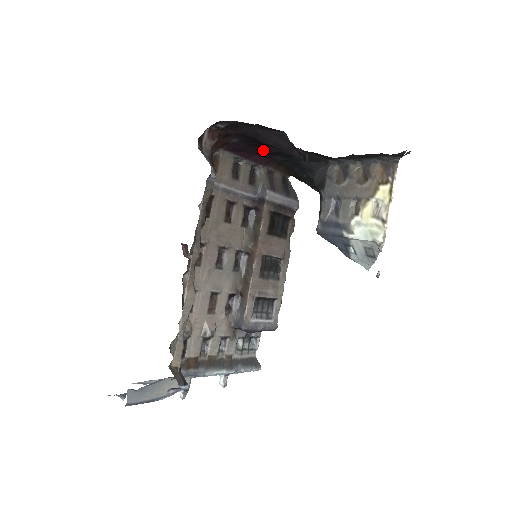
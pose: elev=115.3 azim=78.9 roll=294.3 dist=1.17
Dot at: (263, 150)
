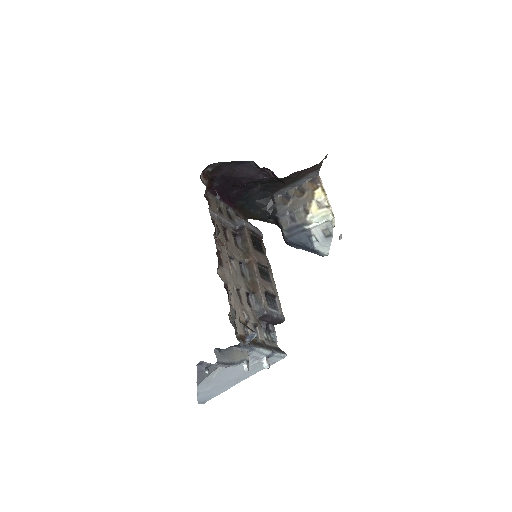
Dot at: (231, 195)
